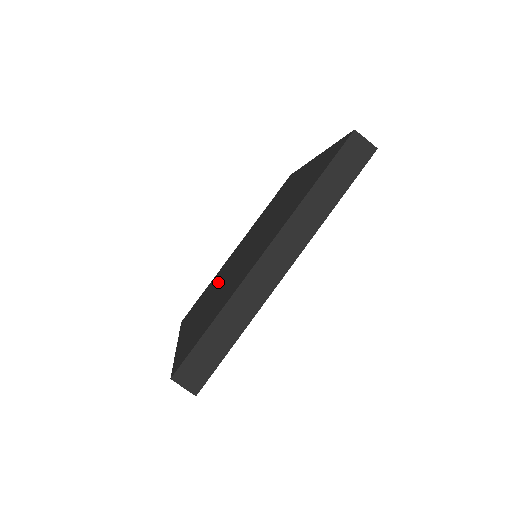
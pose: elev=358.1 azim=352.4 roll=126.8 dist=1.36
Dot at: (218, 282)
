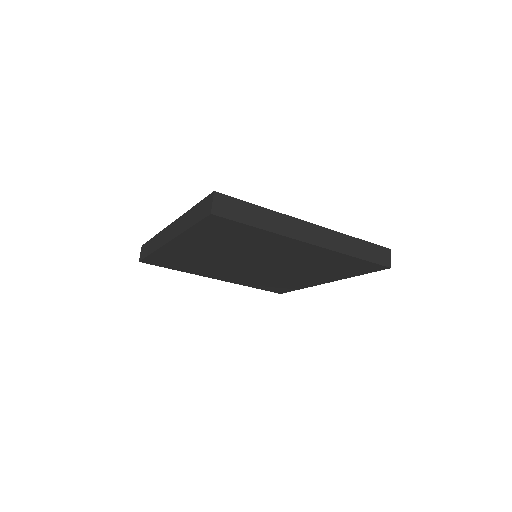
Dot at: occluded
